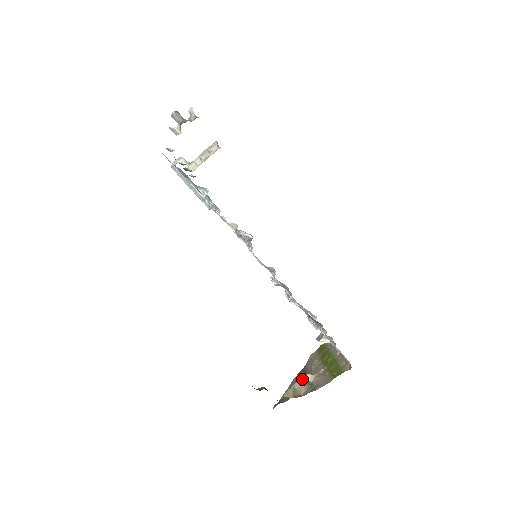
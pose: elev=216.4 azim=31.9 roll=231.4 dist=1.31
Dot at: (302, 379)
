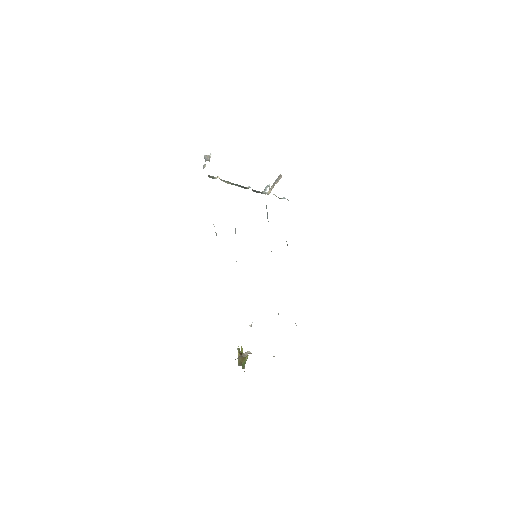
Dot at: (245, 353)
